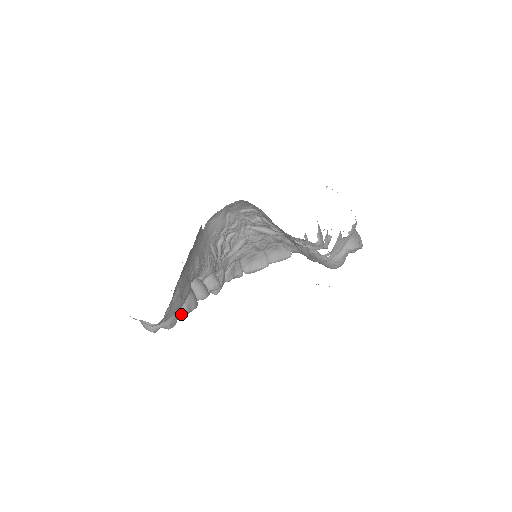
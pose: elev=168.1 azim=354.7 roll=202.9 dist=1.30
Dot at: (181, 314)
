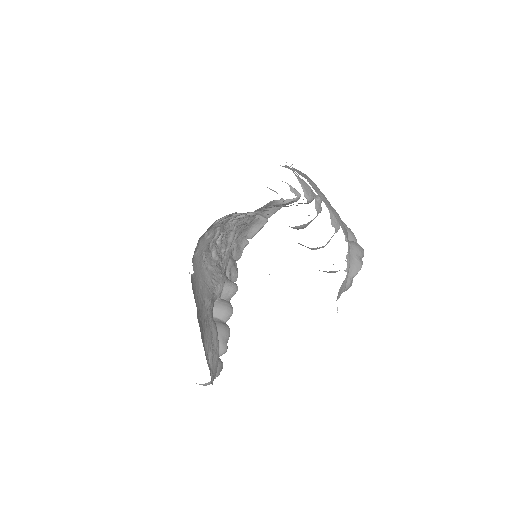
Dot at: (222, 352)
